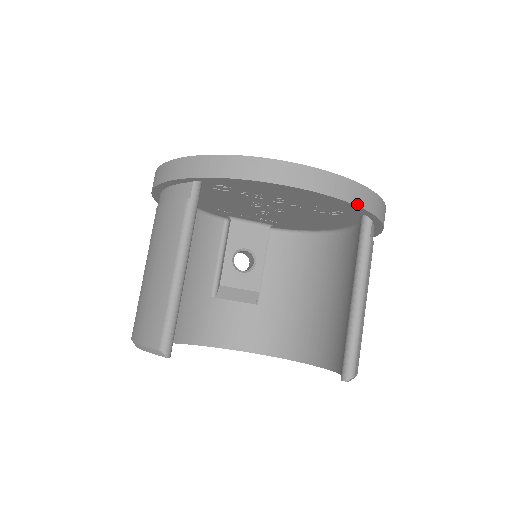
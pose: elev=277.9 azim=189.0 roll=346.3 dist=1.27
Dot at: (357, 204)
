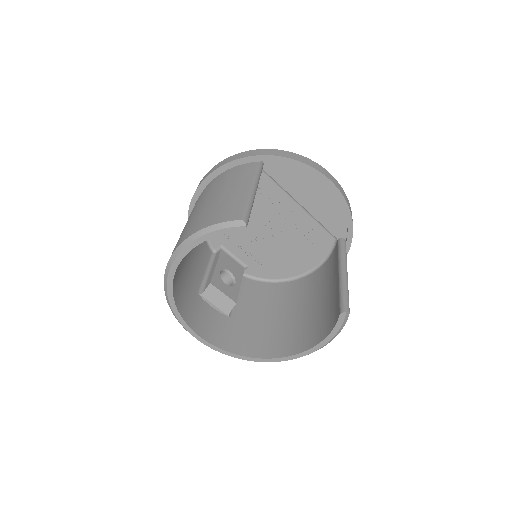
Dot at: (350, 211)
